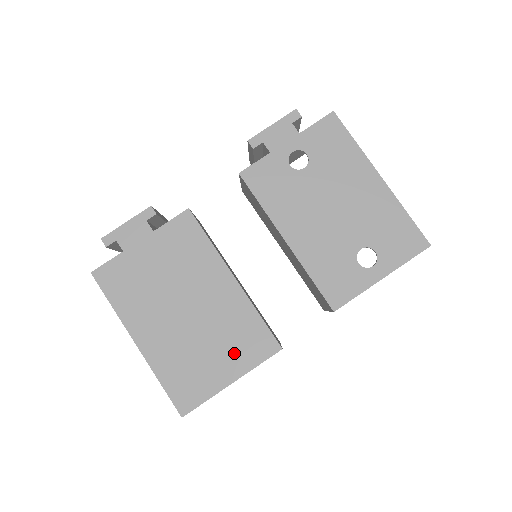
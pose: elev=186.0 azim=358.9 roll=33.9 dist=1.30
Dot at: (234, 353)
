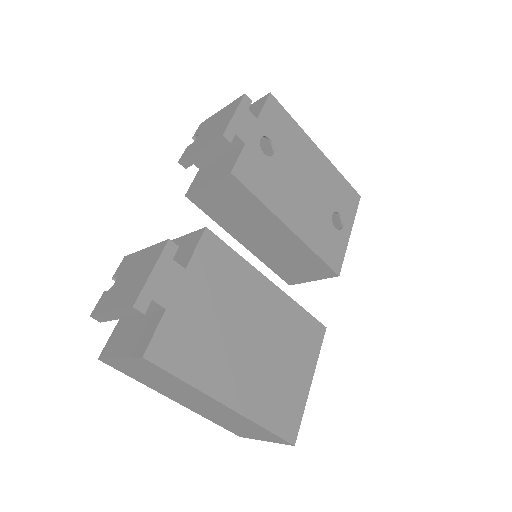
Dot at: (301, 355)
